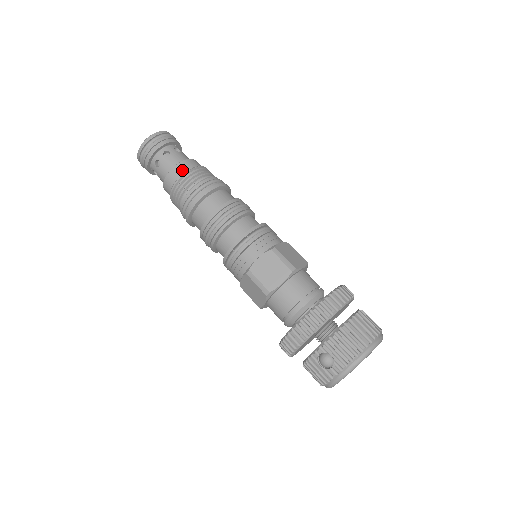
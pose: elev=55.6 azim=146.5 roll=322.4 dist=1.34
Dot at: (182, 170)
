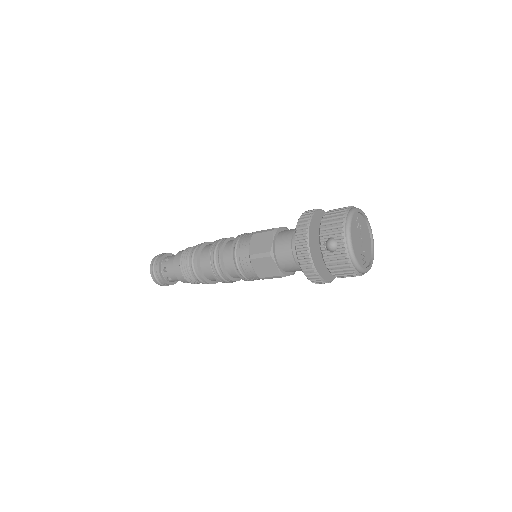
Dot at: (179, 256)
